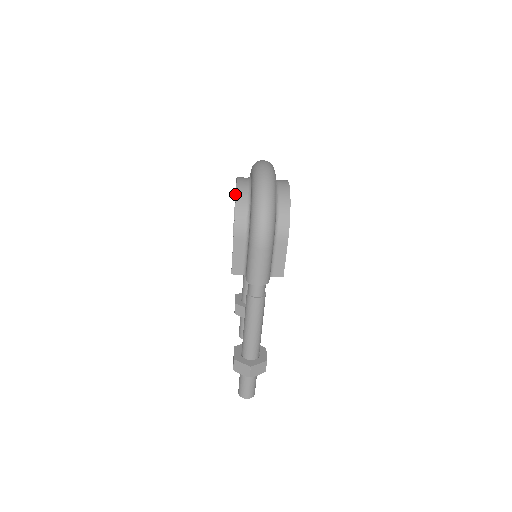
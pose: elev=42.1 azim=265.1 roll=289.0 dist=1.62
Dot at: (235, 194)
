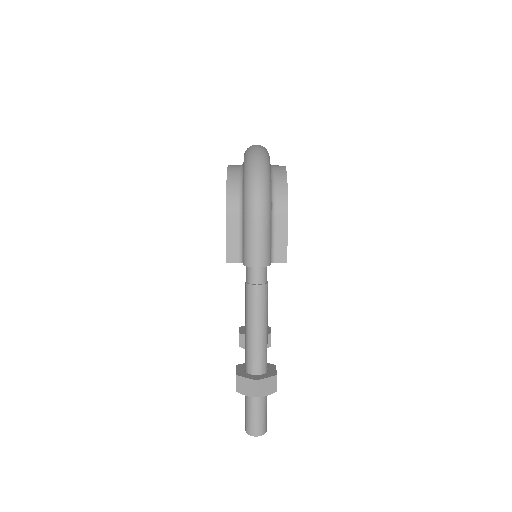
Dot at: occluded
